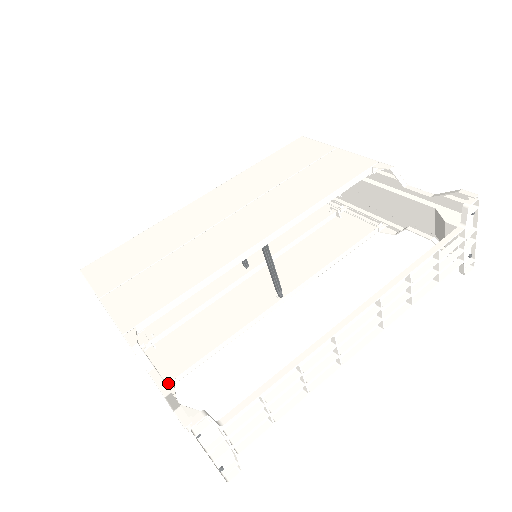
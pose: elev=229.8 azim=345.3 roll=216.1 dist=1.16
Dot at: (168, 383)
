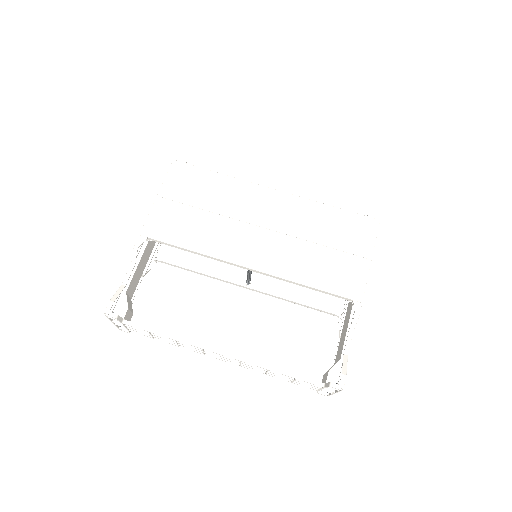
Dot at: (154, 259)
